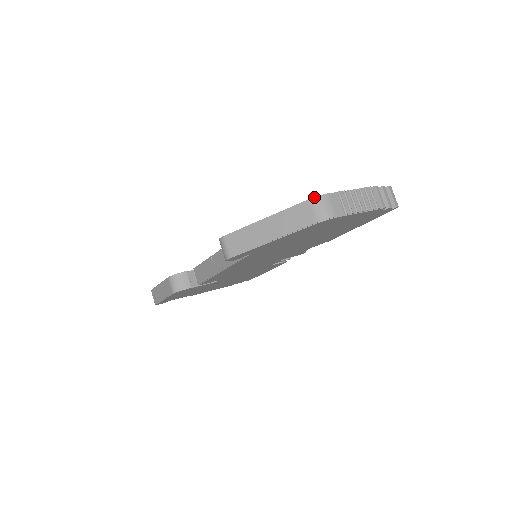
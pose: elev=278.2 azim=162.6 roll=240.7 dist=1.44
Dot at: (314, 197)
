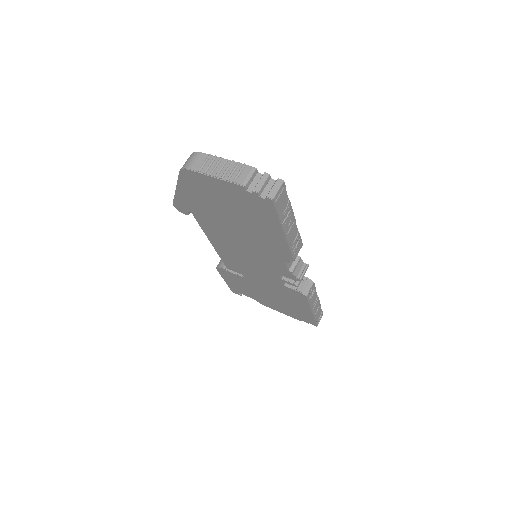
Dot at: (193, 153)
